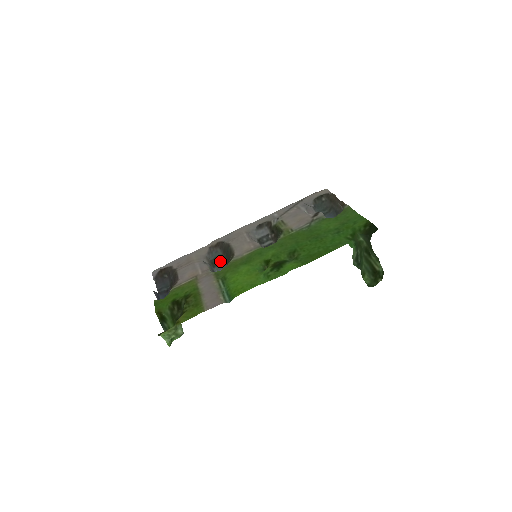
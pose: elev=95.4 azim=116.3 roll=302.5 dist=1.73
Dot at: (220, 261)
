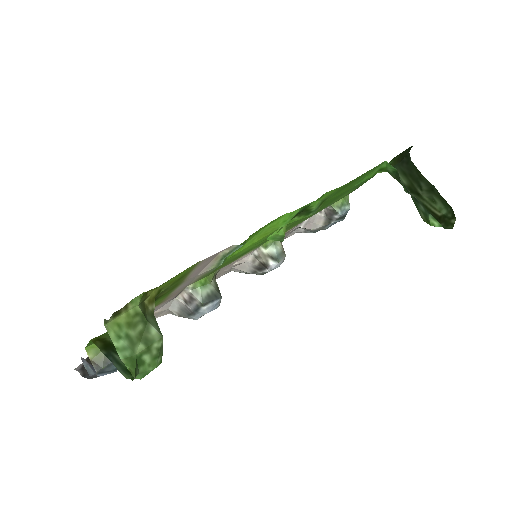
Dot at: occluded
